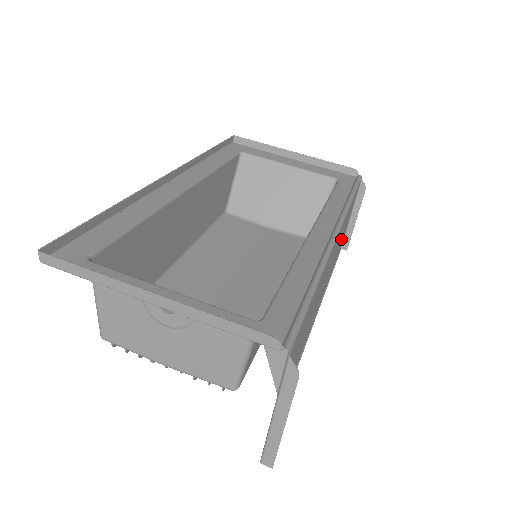
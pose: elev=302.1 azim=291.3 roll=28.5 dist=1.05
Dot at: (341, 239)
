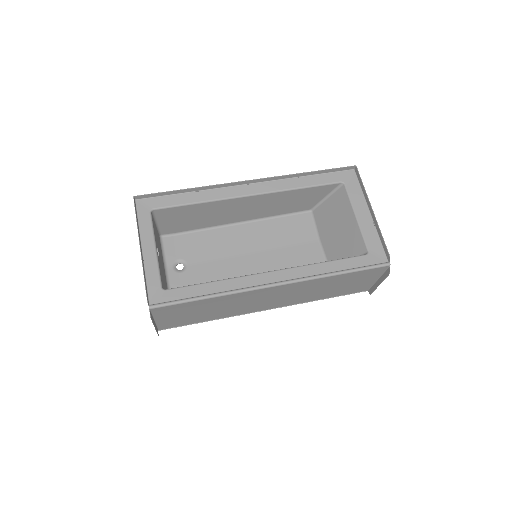
Dot at: (334, 287)
